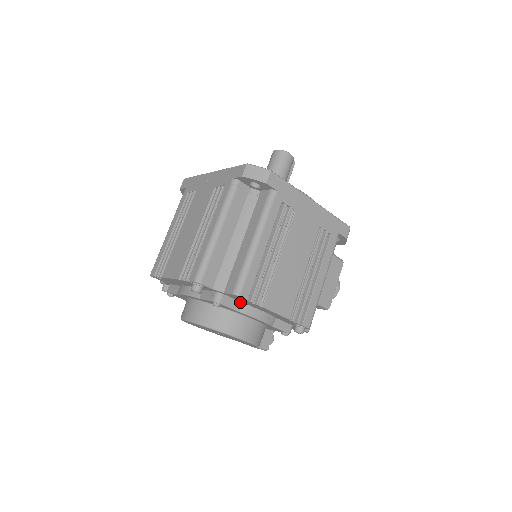
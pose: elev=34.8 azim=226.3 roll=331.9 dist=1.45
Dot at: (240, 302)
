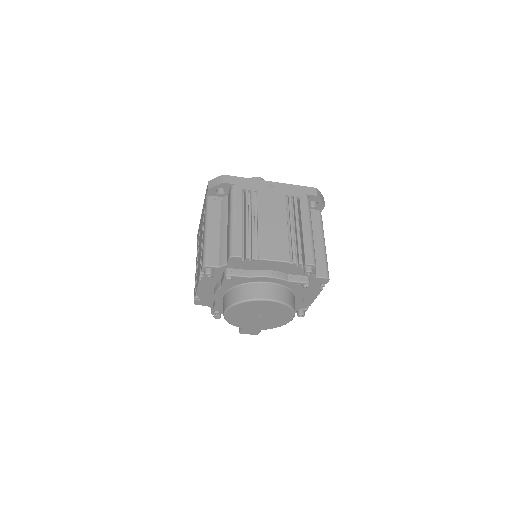
Dot at: occluded
